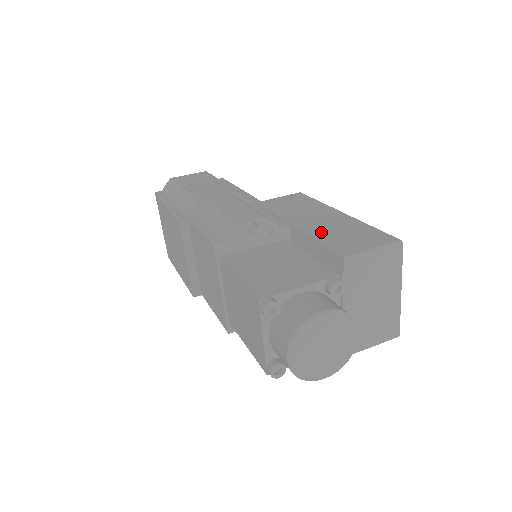
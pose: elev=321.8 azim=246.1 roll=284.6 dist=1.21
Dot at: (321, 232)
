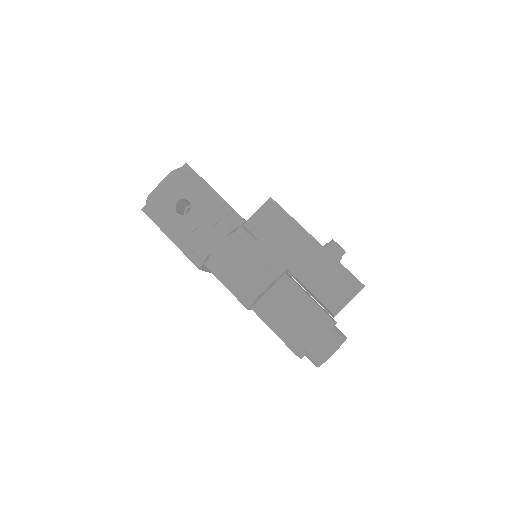
Dot at: (311, 280)
